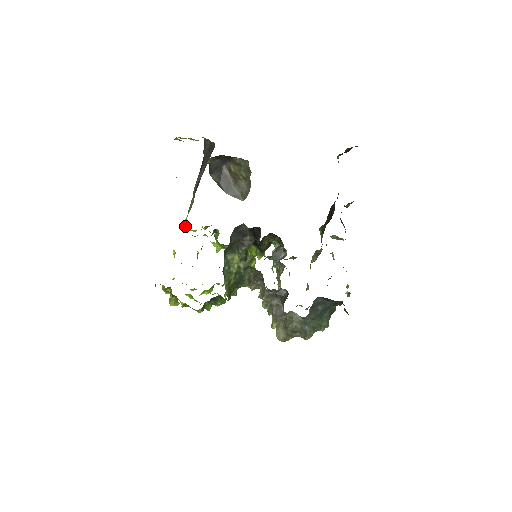
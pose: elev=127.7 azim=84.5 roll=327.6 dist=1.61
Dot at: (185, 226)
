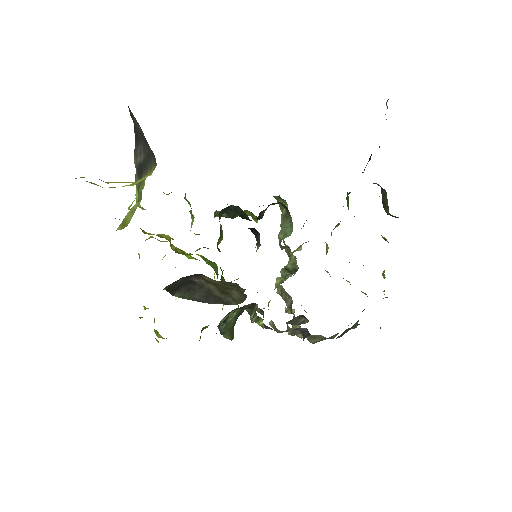
Dot at: occluded
